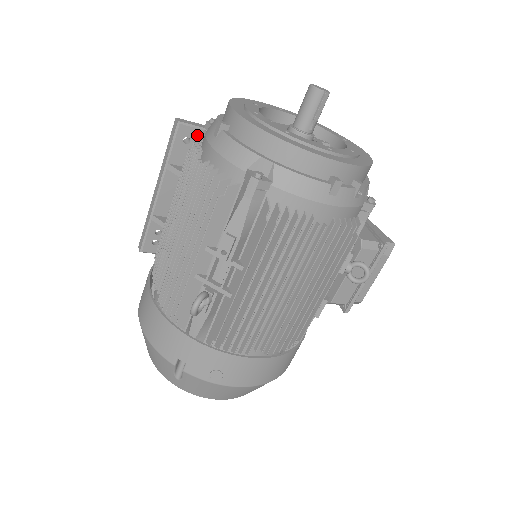
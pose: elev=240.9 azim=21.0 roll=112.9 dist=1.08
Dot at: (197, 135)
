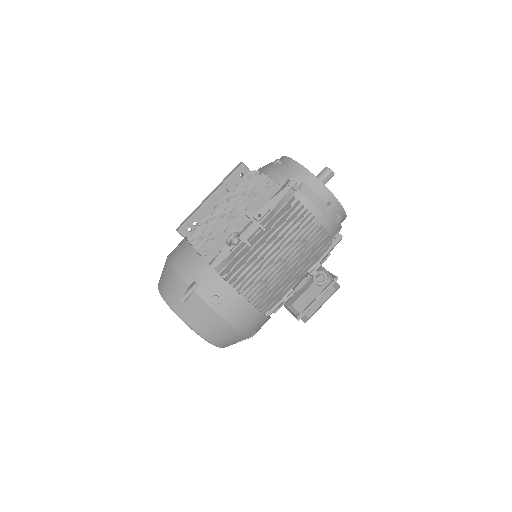
Dot at: occluded
